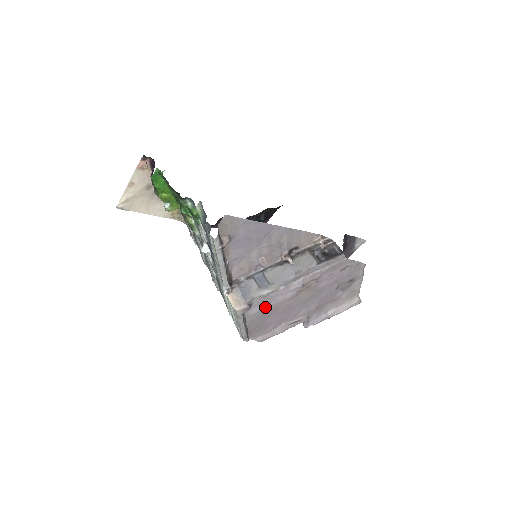
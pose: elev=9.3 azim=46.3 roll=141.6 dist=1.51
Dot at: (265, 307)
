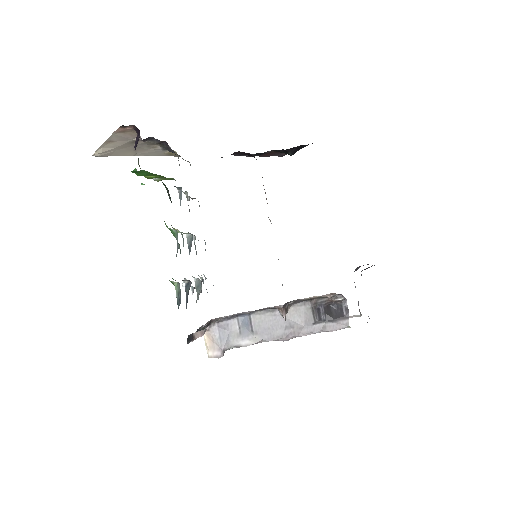
Dot at: occluded
